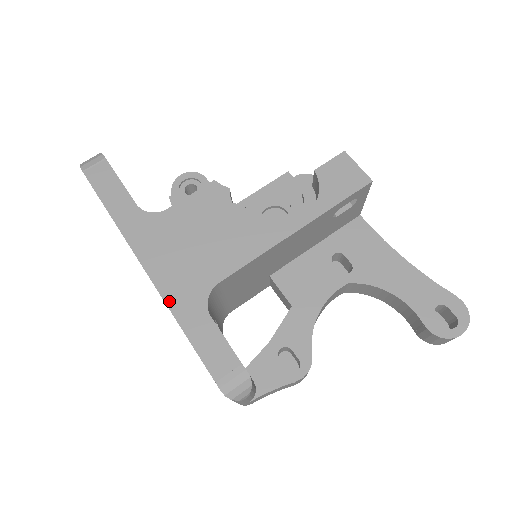
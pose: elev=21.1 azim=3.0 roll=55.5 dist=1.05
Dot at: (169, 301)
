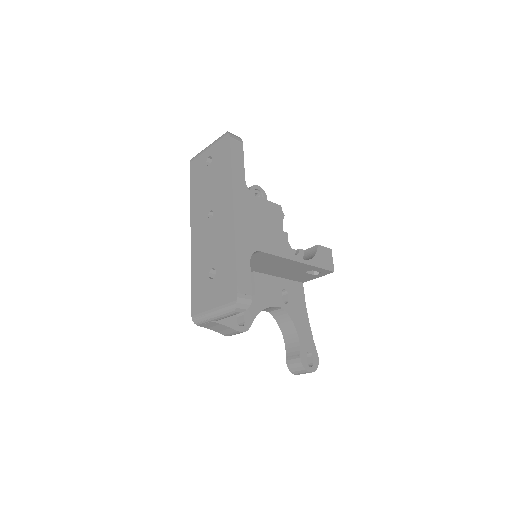
Dot at: (237, 237)
